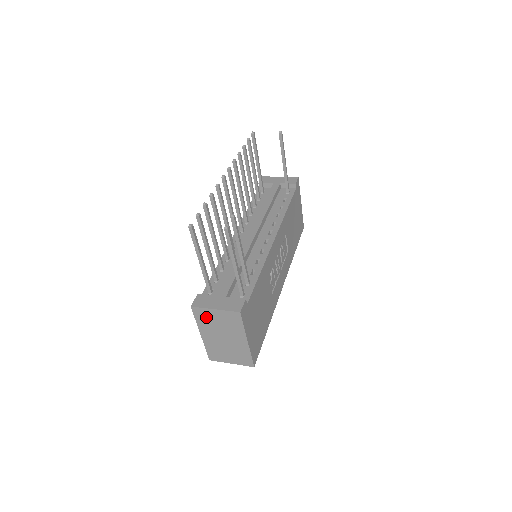
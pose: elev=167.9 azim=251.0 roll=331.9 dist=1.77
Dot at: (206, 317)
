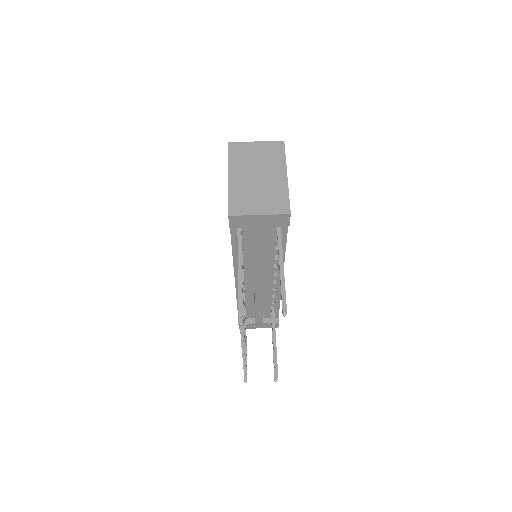
Dot at: occluded
